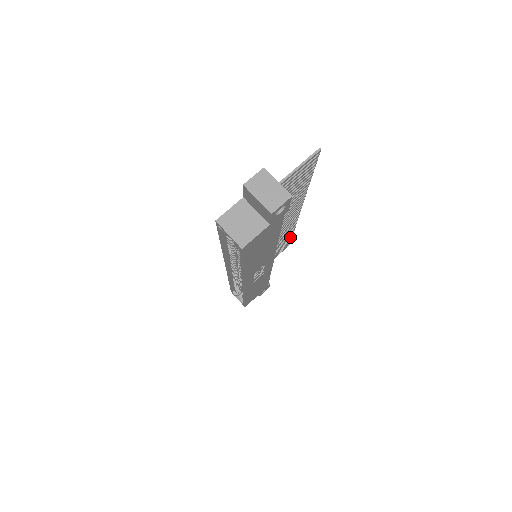
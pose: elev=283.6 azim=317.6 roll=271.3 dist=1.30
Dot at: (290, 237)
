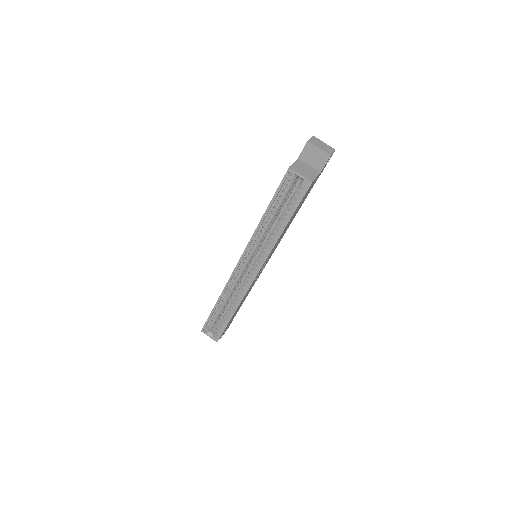
Dot at: occluded
